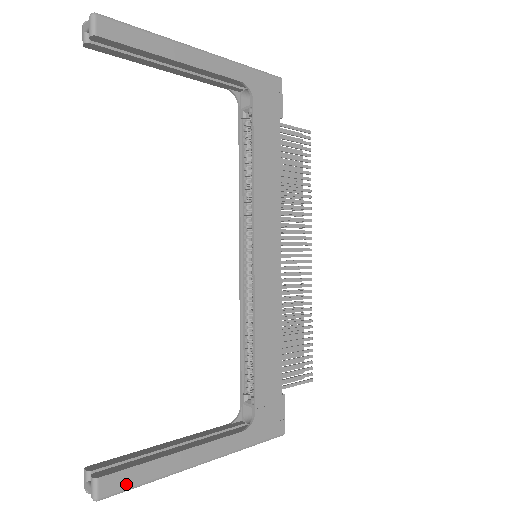
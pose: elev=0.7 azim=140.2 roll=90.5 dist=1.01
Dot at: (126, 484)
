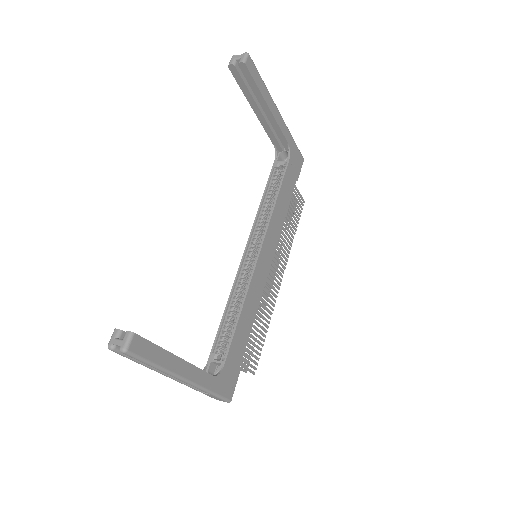
Dot at: (145, 354)
